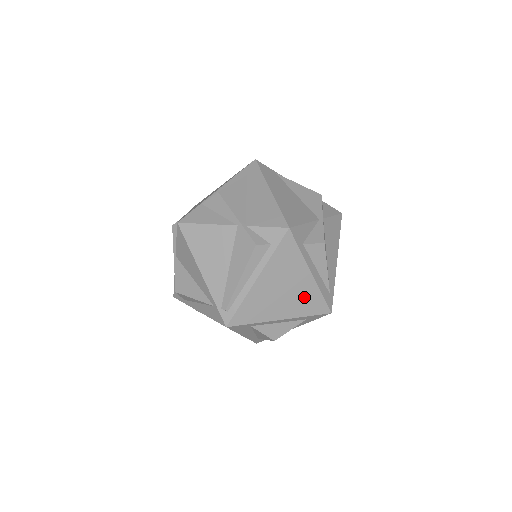
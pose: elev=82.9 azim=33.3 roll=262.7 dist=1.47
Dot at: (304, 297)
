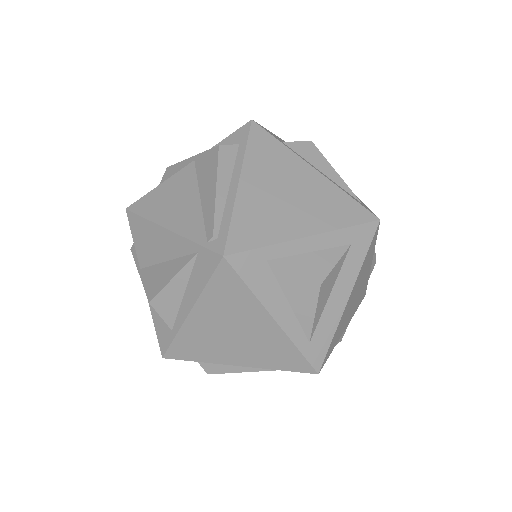
Dot at: (323, 200)
